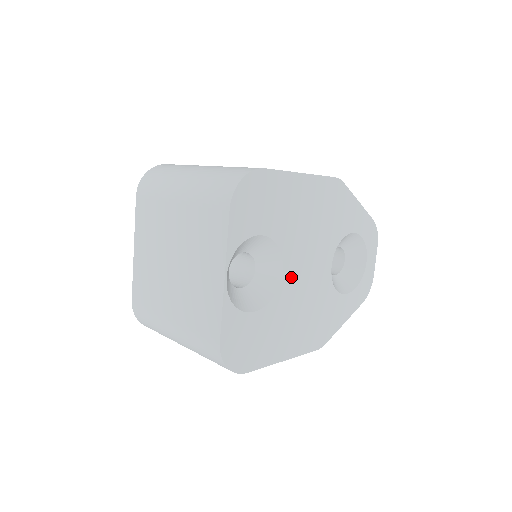
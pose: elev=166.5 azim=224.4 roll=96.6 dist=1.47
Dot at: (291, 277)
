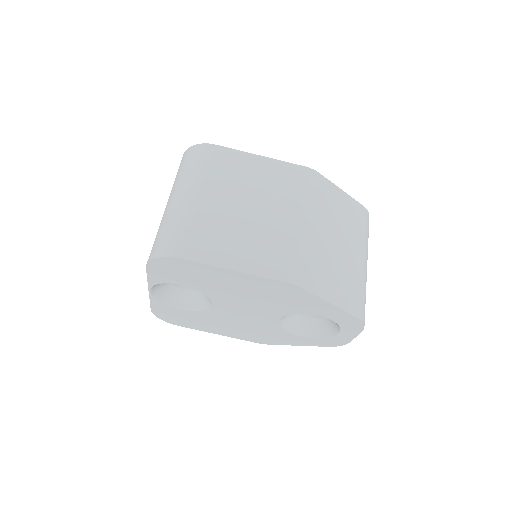
Dot at: (223, 309)
